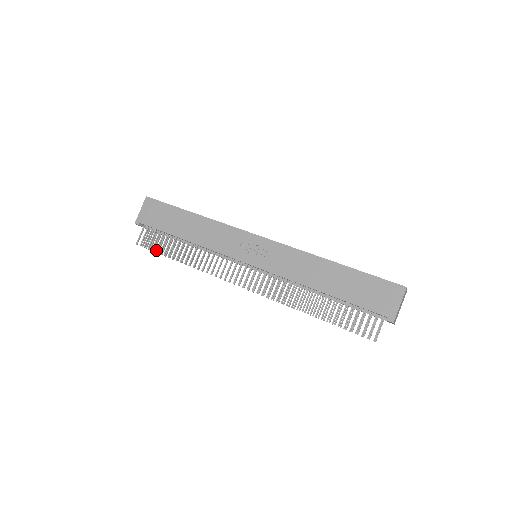
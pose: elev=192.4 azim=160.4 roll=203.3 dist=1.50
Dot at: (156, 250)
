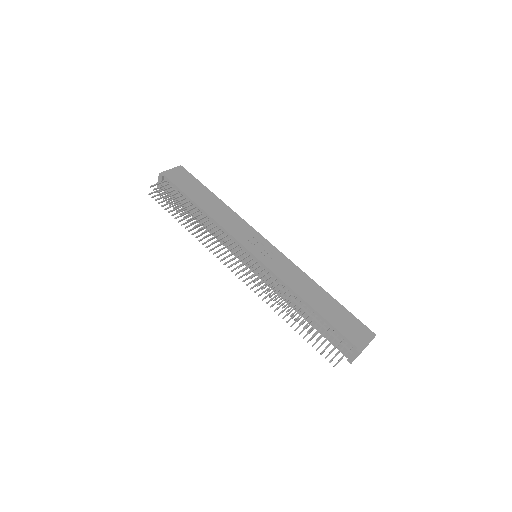
Dot at: (168, 200)
